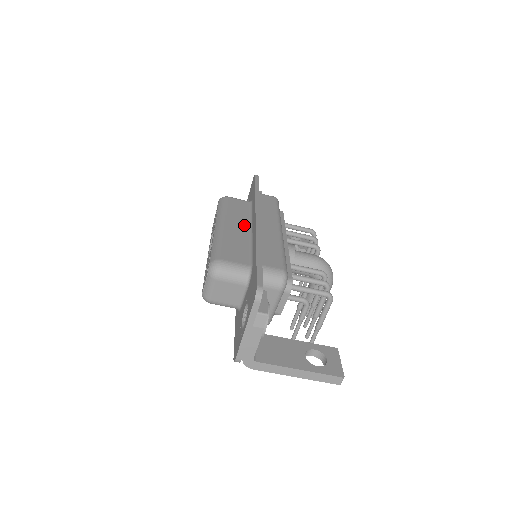
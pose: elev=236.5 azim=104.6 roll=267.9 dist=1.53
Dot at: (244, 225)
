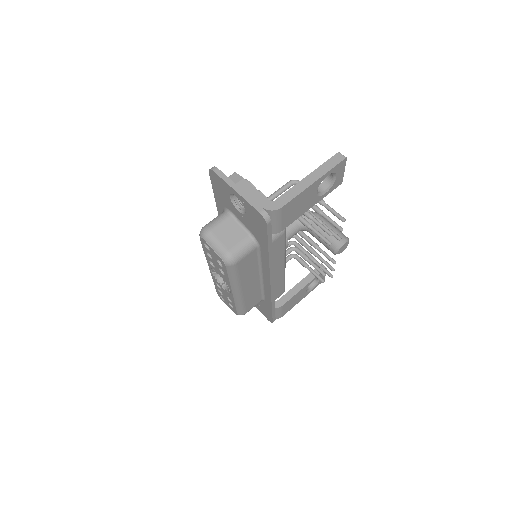
Dot at: occluded
